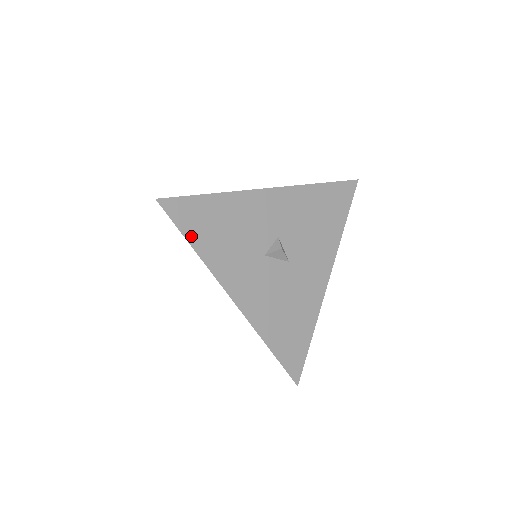
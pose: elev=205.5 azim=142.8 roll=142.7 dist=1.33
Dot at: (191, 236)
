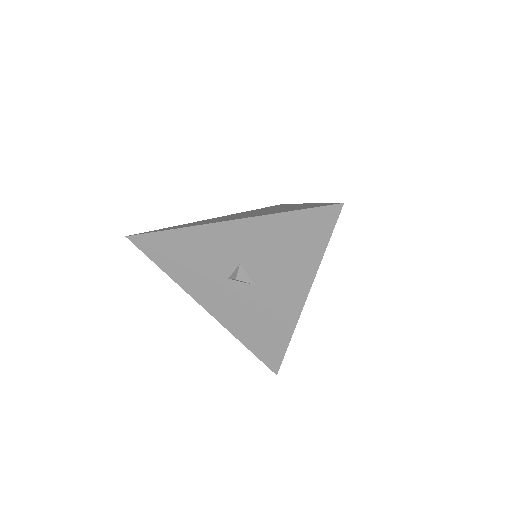
Dot at: (159, 262)
